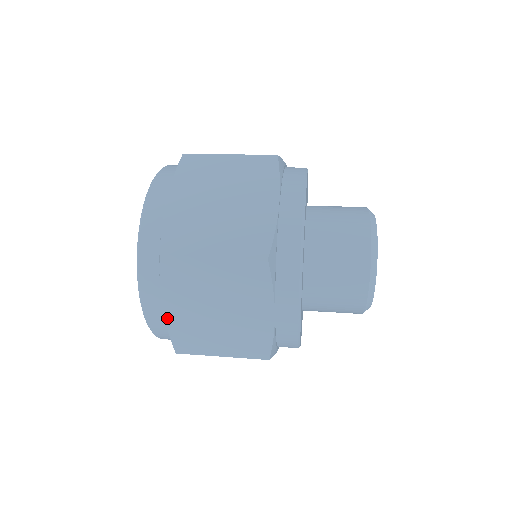
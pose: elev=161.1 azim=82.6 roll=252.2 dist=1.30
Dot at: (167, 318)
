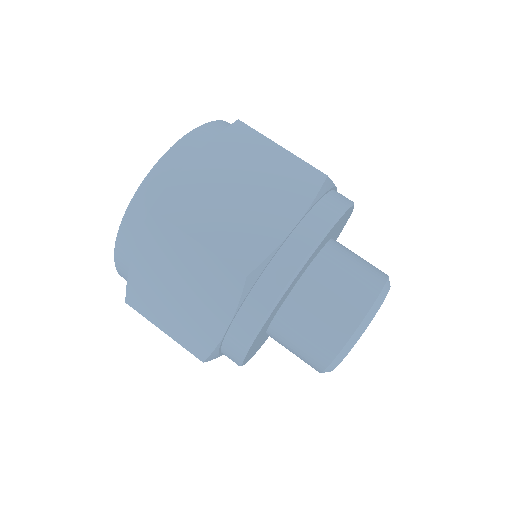
Dot at: (132, 268)
